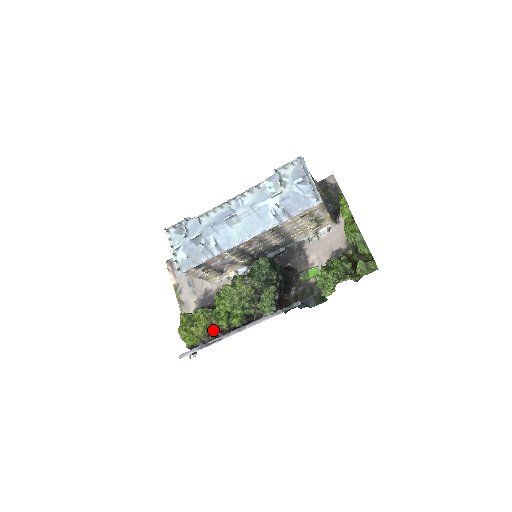
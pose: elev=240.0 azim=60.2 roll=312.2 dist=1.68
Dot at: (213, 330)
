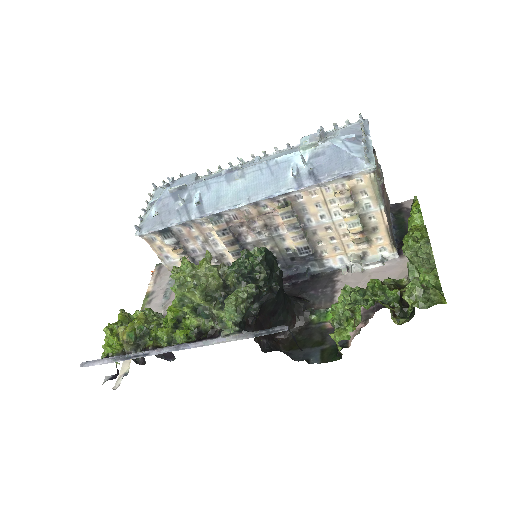
Dot at: (145, 340)
